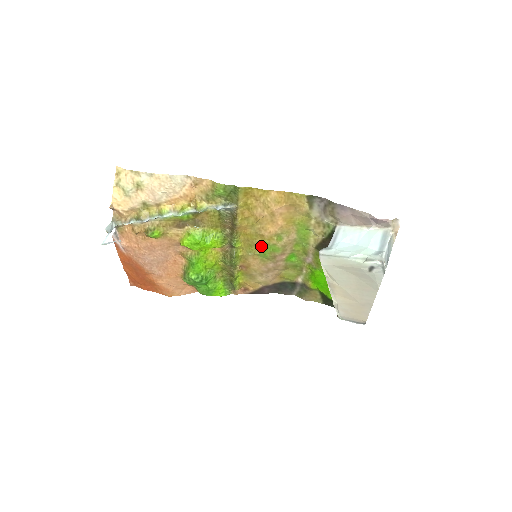
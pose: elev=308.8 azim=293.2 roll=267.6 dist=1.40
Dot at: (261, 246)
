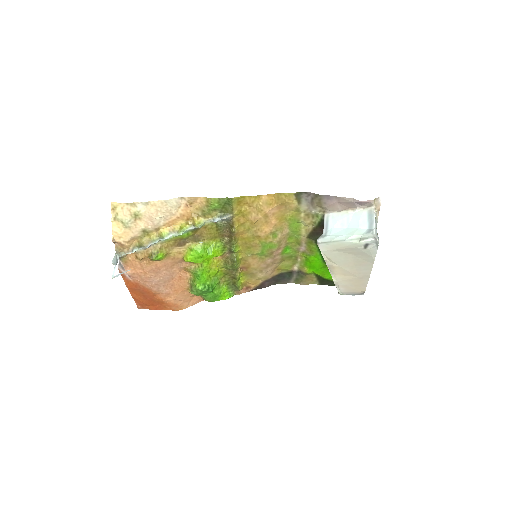
Dot at: (258, 246)
